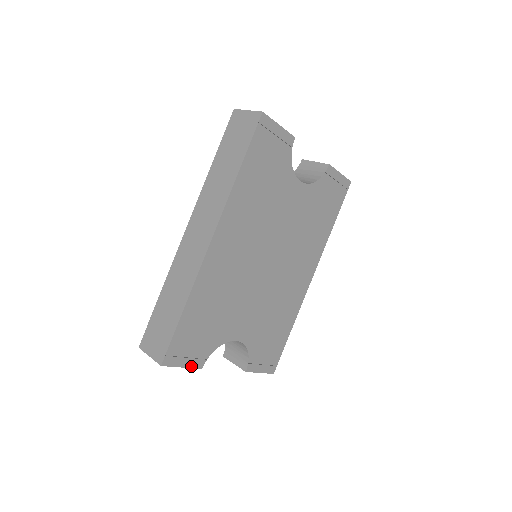
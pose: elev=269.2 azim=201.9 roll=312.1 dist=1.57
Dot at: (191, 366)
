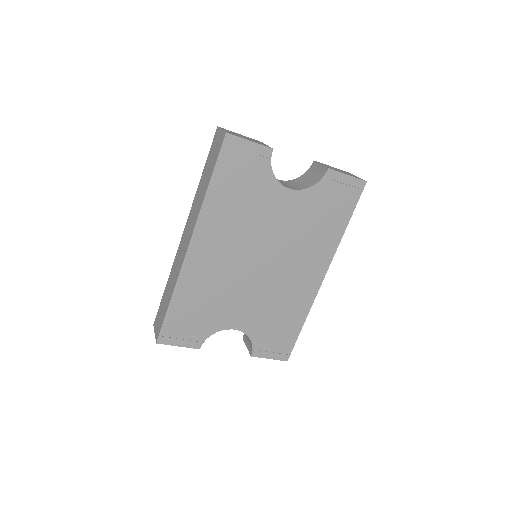
Dot at: (187, 346)
